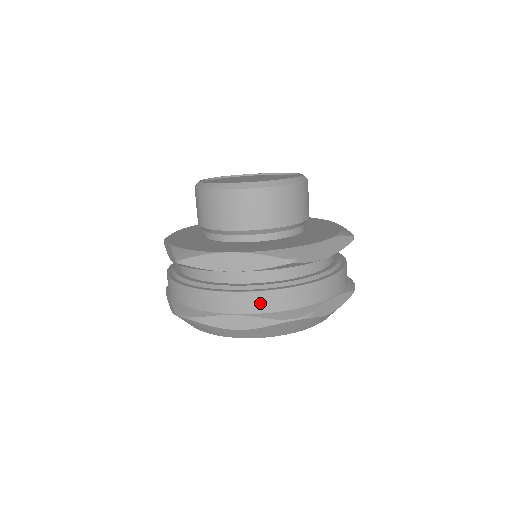
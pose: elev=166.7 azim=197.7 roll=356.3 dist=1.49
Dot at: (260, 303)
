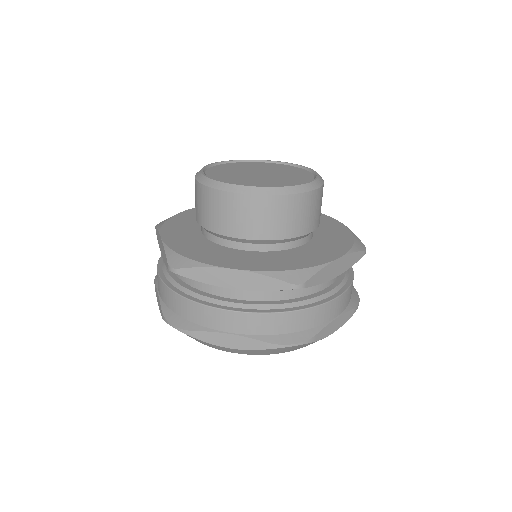
Dot at: (164, 294)
